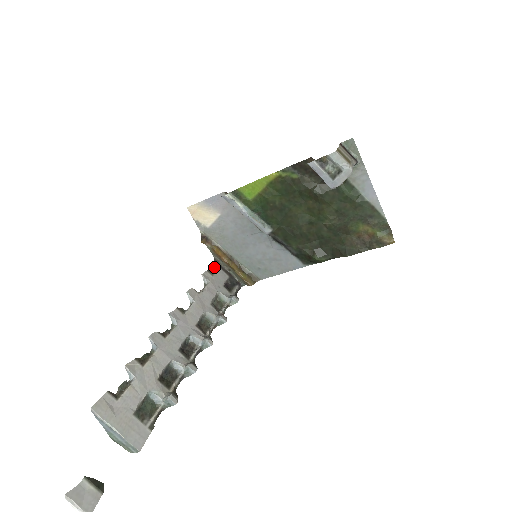
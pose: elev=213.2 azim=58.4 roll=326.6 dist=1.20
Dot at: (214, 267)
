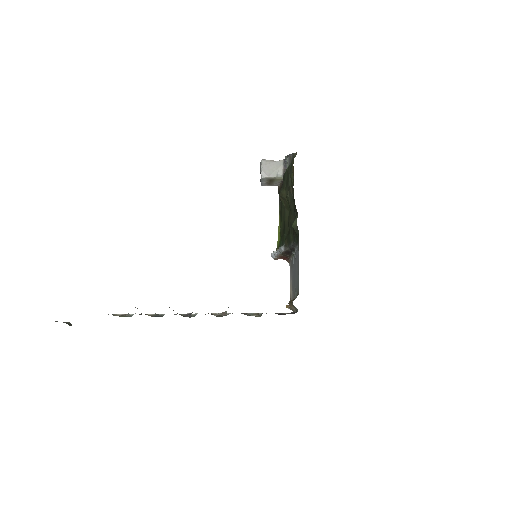
Dot at: occluded
